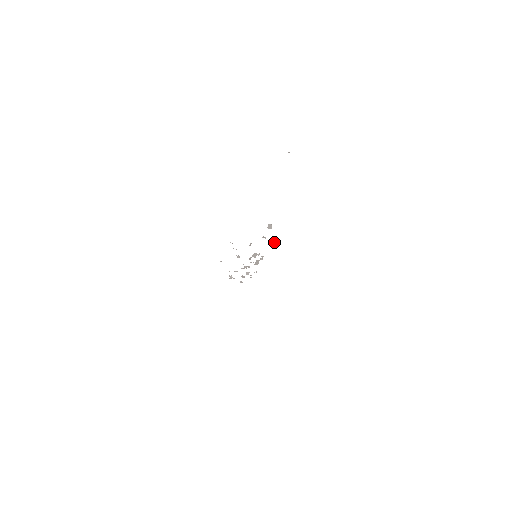
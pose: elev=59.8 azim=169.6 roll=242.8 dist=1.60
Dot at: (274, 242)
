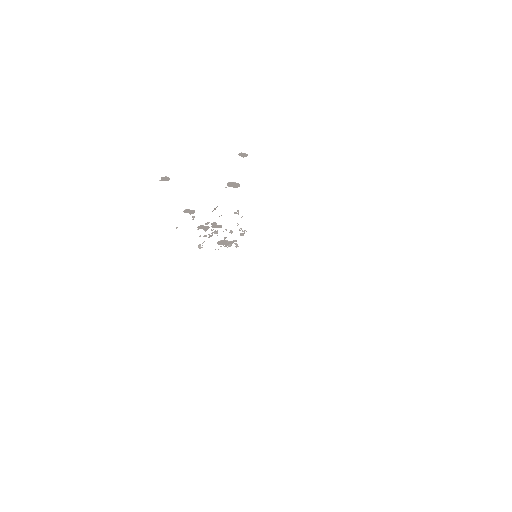
Dot at: (314, 282)
